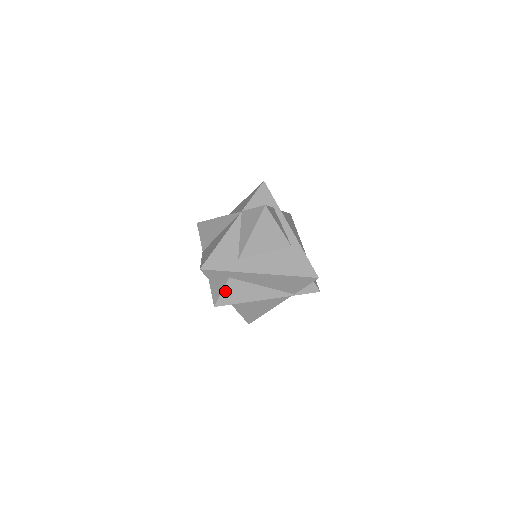
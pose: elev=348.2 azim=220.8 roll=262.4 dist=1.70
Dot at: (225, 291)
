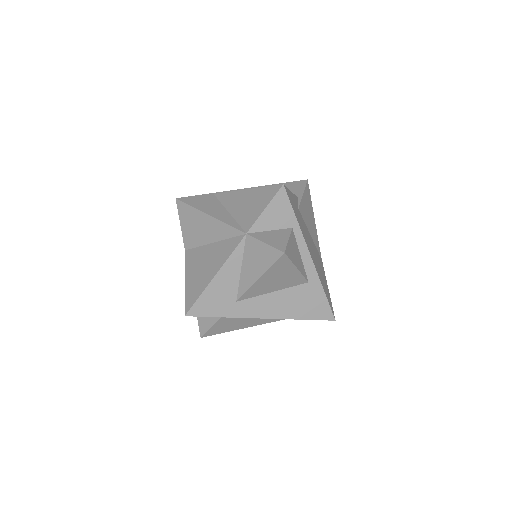
Dot at: (215, 326)
